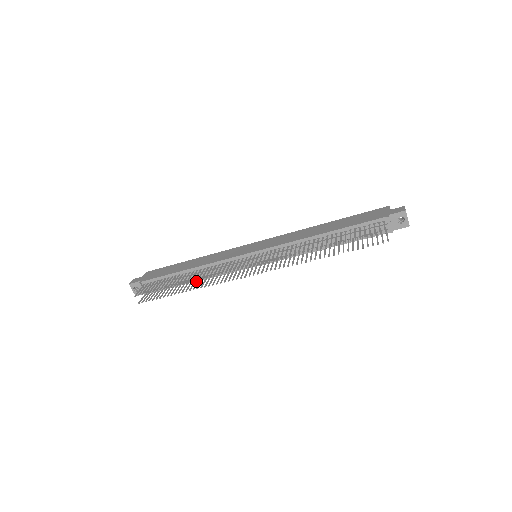
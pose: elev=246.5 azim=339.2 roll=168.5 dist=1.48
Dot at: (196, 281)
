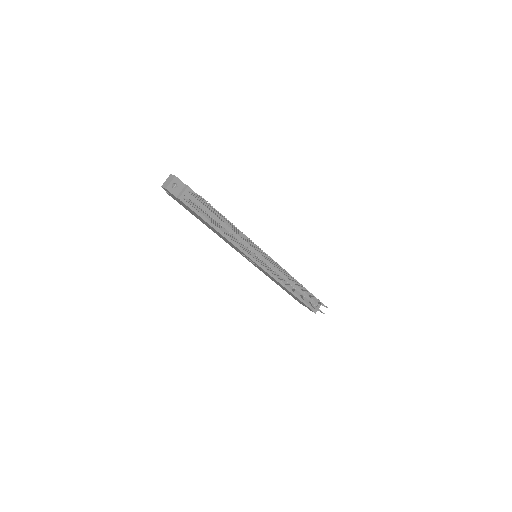
Dot at: (219, 232)
